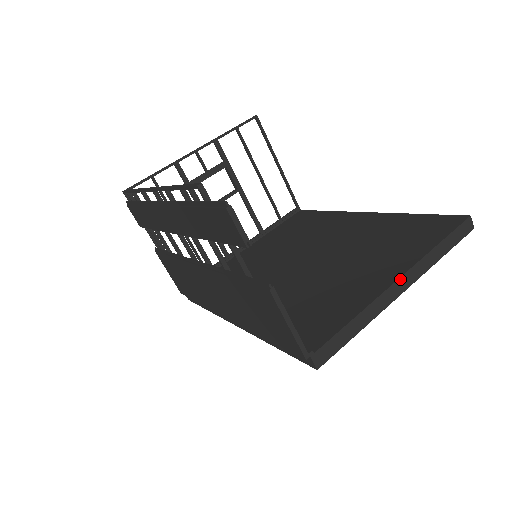
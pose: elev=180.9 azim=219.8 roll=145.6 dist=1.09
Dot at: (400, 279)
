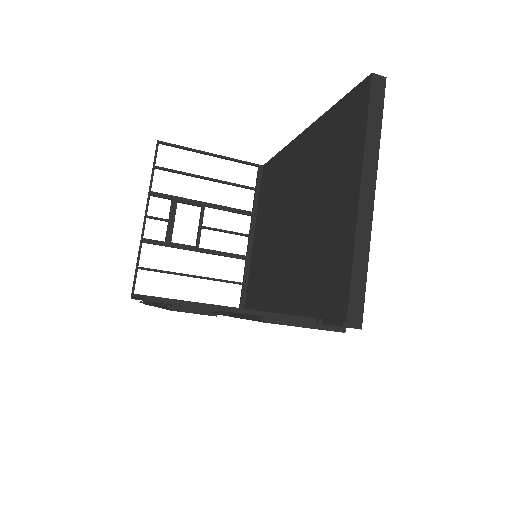
Dot at: (361, 193)
